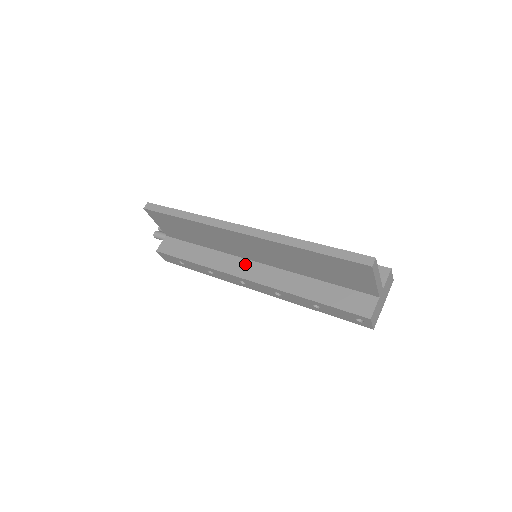
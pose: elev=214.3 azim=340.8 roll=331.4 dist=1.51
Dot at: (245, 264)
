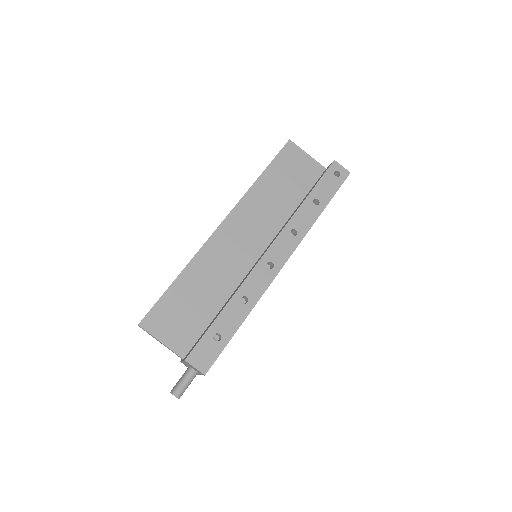
Dot at: (256, 262)
